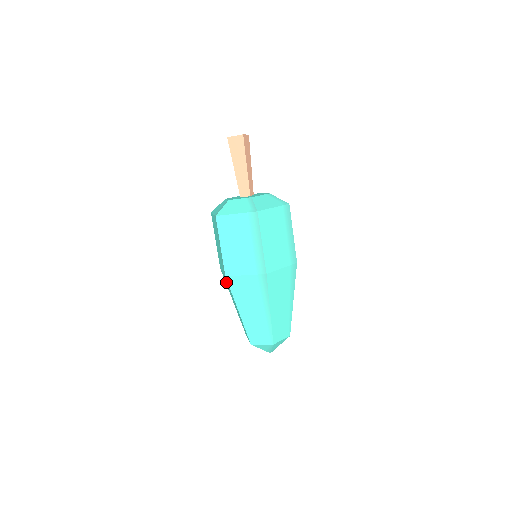
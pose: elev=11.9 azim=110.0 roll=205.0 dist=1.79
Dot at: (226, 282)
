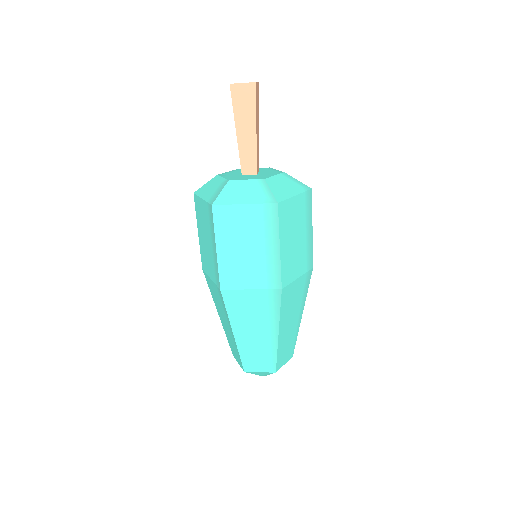
Dot at: (214, 291)
